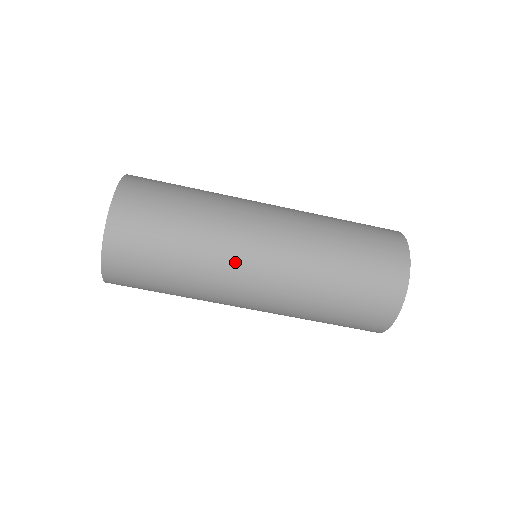
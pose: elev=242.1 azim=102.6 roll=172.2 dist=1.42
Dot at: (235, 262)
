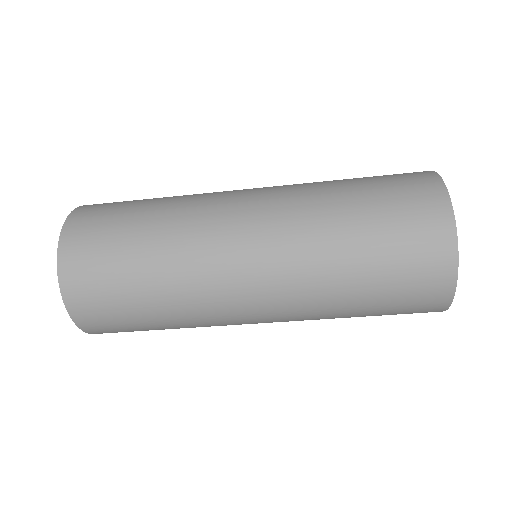
Dot at: (221, 302)
